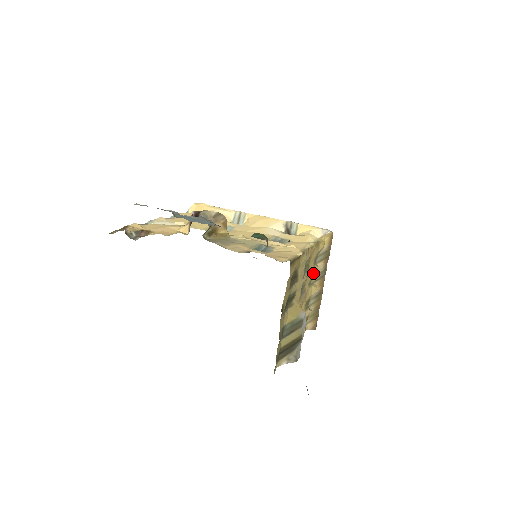
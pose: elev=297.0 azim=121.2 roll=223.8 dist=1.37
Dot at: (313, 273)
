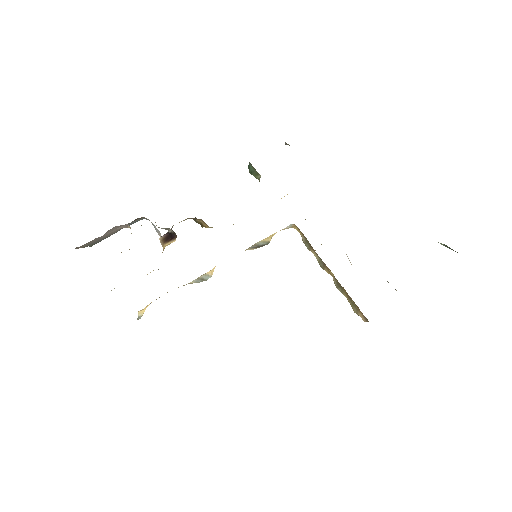
Dot at: occluded
